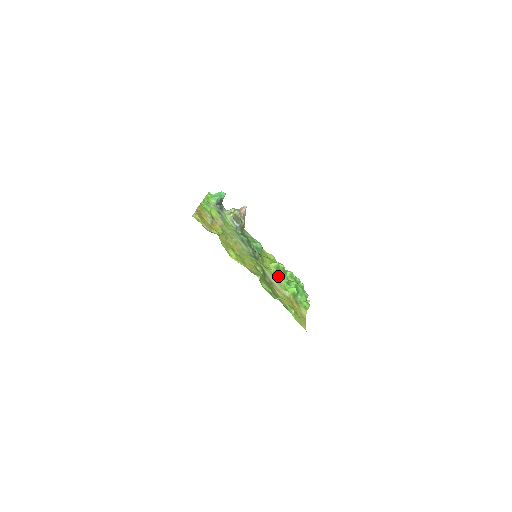
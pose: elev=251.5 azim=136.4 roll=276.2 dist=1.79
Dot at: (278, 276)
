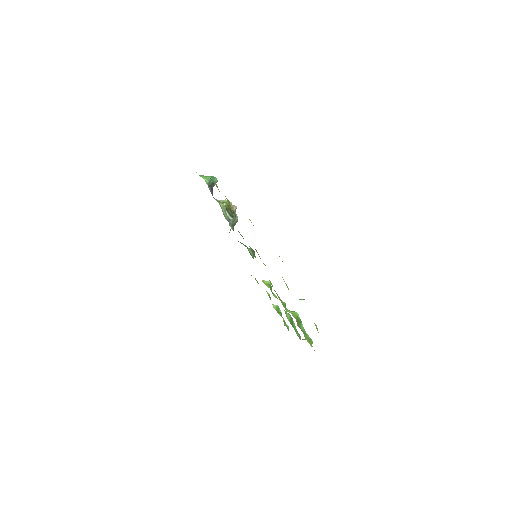
Dot at: (276, 293)
